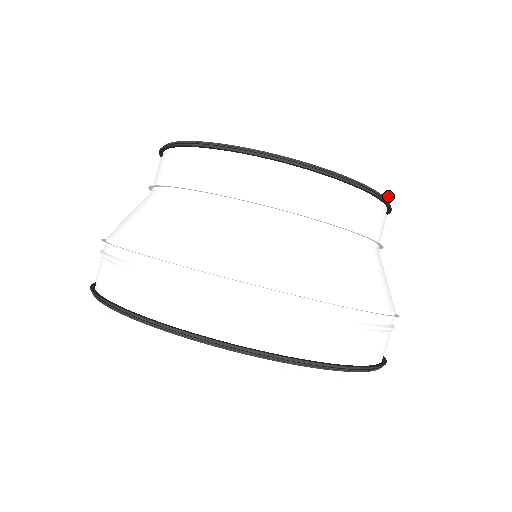
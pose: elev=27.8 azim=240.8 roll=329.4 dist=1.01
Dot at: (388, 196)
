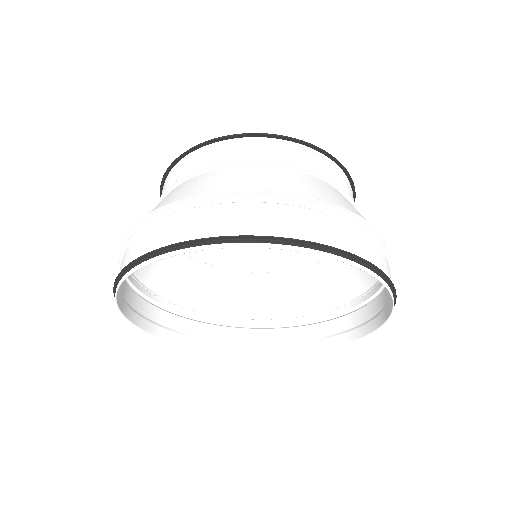
Dot at: (299, 137)
